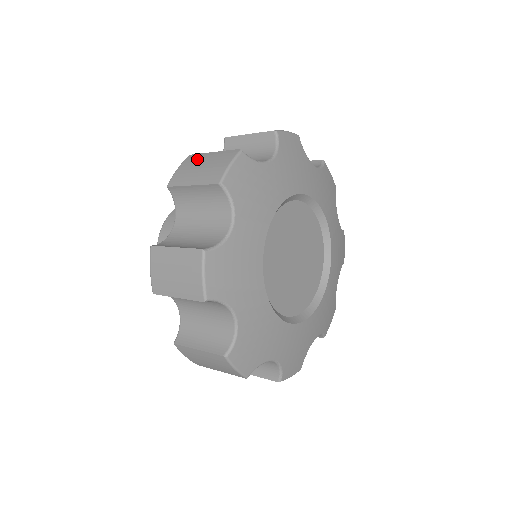
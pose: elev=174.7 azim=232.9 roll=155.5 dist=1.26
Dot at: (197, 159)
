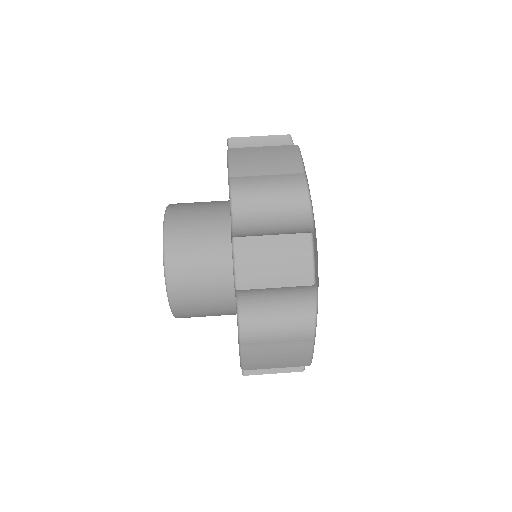
Dot at: (262, 353)
